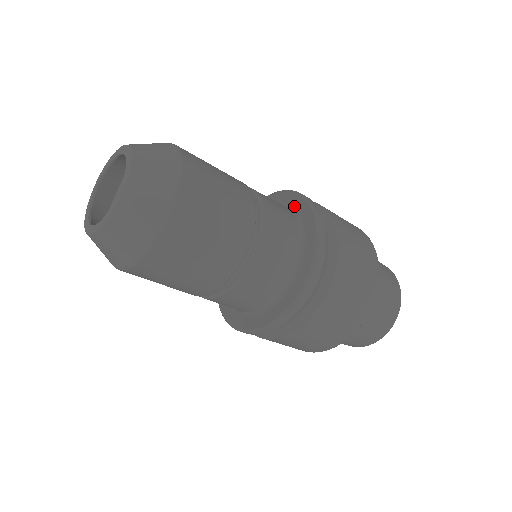
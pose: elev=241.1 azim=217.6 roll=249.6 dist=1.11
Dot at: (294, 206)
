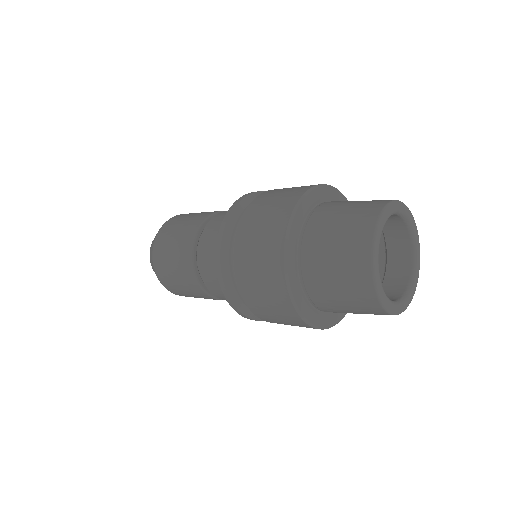
Dot at: occluded
